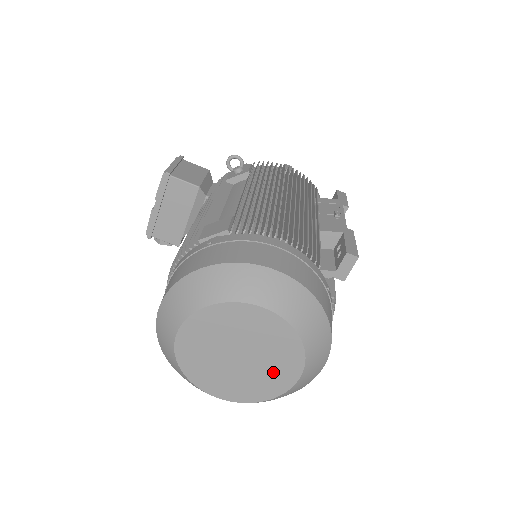
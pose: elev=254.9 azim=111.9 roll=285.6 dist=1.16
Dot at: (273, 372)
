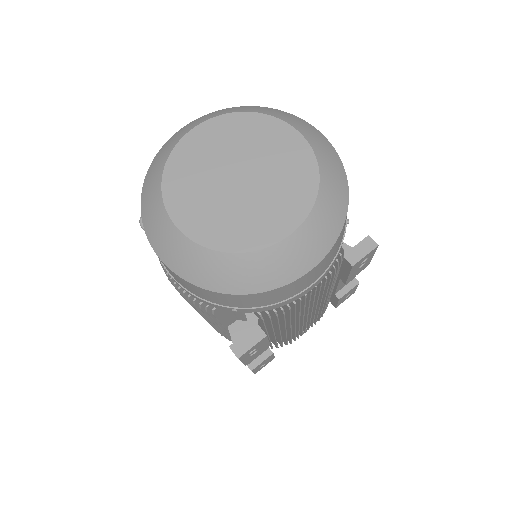
Dot at: (264, 214)
